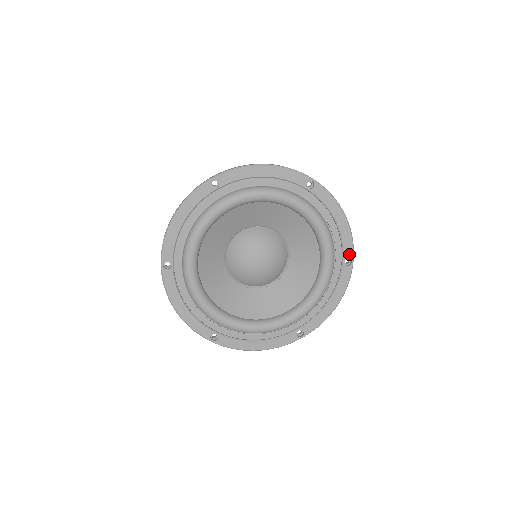
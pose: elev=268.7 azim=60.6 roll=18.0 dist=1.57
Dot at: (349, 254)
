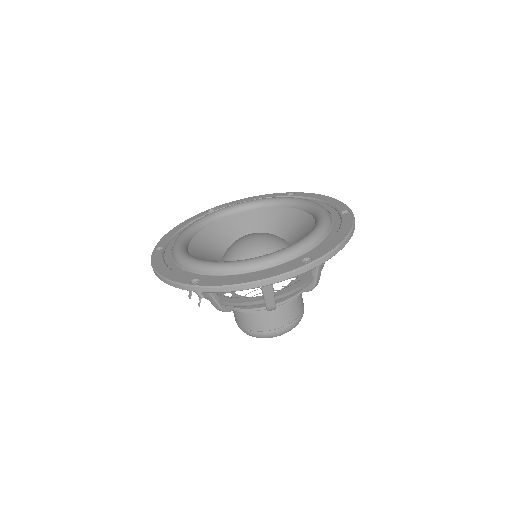
Dot at: (344, 209)
